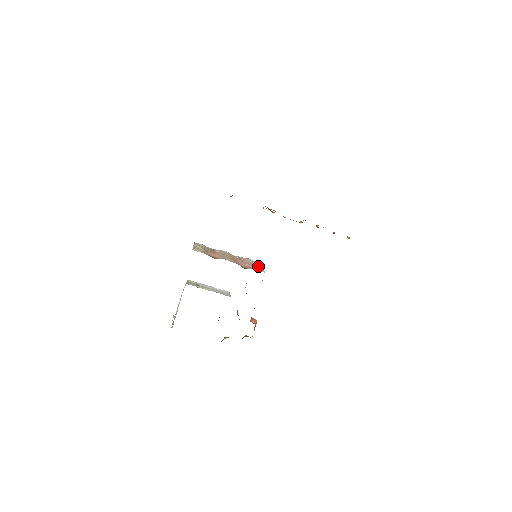
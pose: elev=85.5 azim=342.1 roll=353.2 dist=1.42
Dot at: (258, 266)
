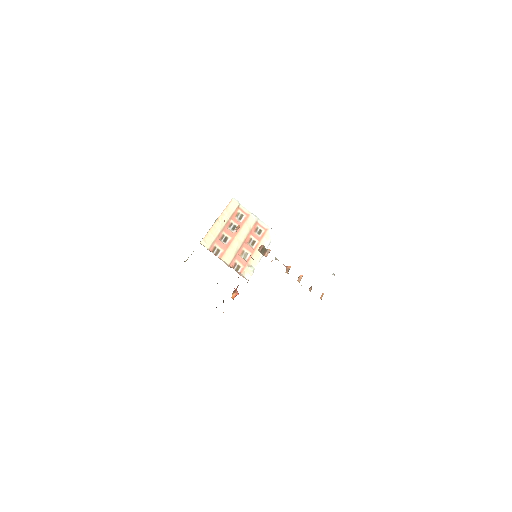
Dot at: (258, 259)
